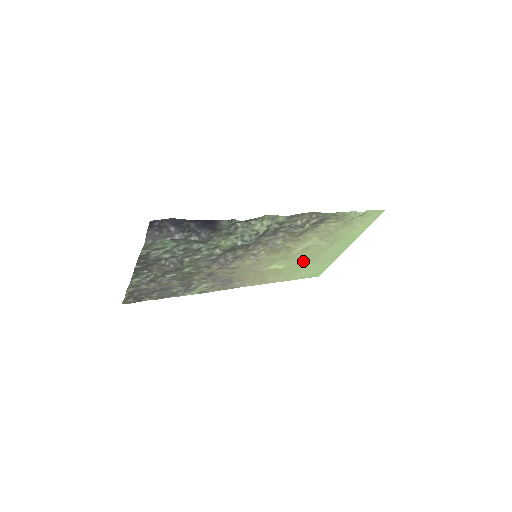
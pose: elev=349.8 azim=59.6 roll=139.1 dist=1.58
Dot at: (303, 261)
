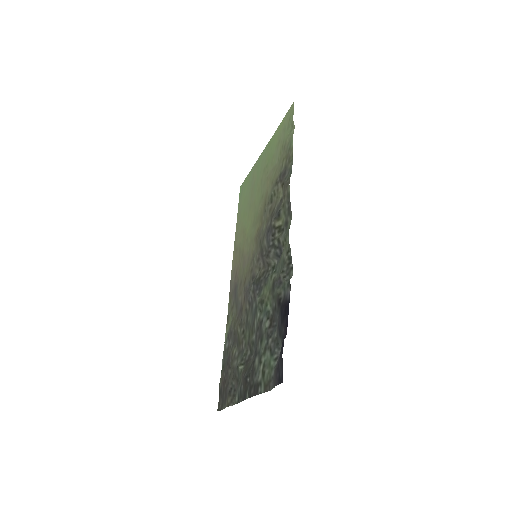
Dot at: (252, 203)
